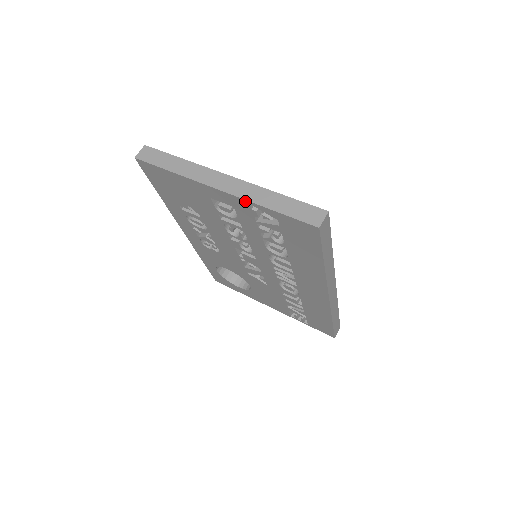
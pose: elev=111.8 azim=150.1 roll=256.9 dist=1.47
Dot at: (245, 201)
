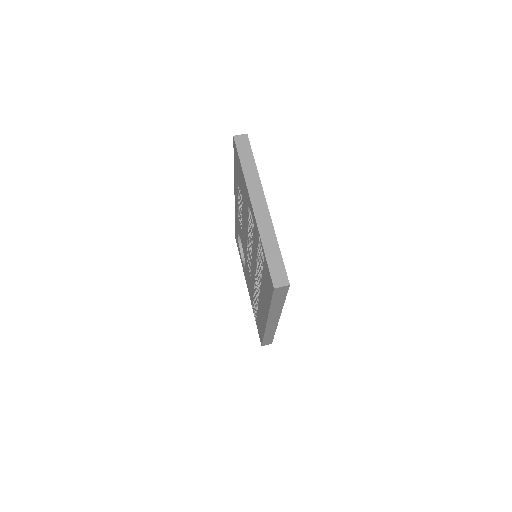
Dot at: (258, 229)
